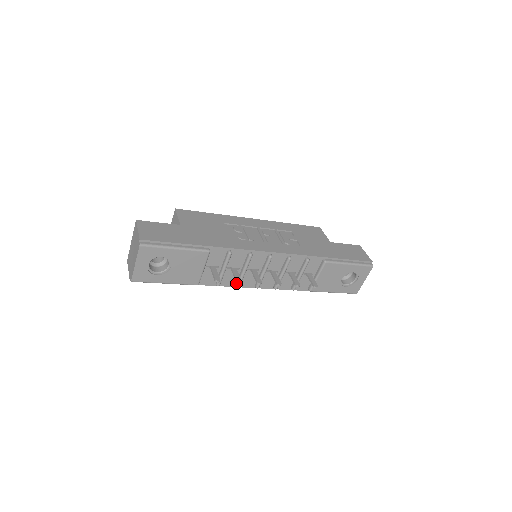
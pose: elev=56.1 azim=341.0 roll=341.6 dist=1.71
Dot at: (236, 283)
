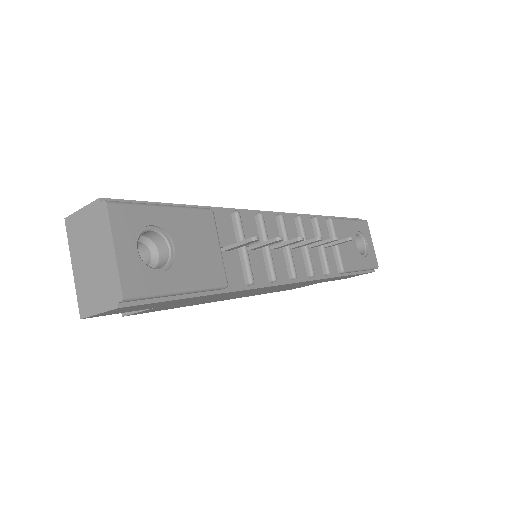
Dot at: (268, 276)
